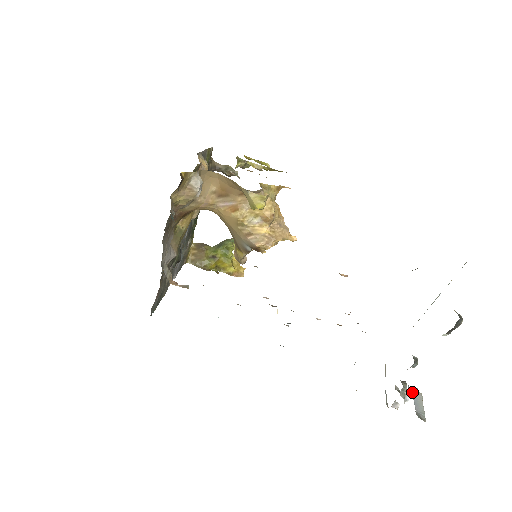
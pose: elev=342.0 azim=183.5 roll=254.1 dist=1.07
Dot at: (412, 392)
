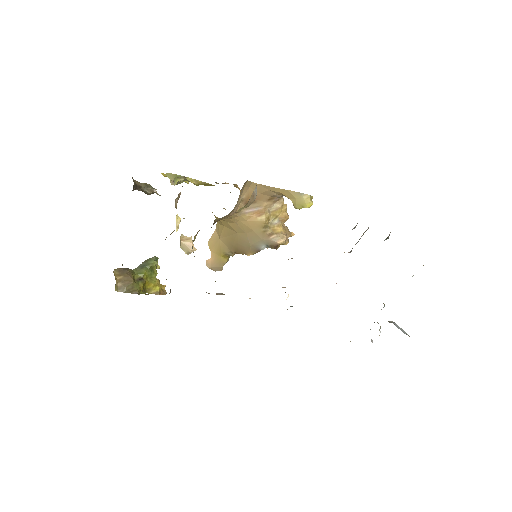
Dot at: (393, 323)
